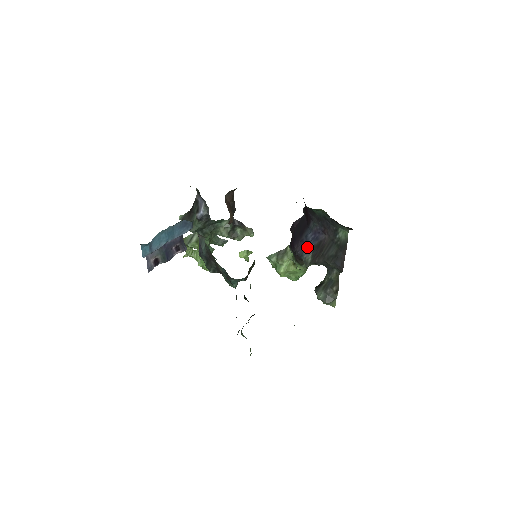
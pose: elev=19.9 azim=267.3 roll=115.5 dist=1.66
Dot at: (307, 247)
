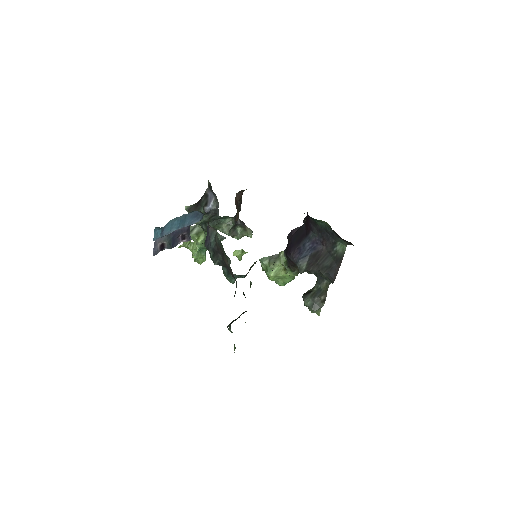
Dot at: (303, 255)
